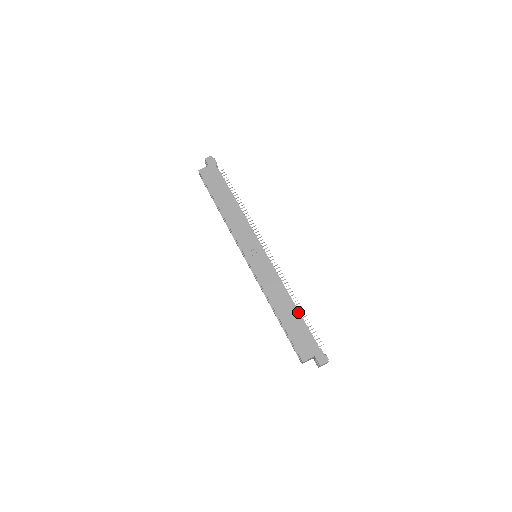
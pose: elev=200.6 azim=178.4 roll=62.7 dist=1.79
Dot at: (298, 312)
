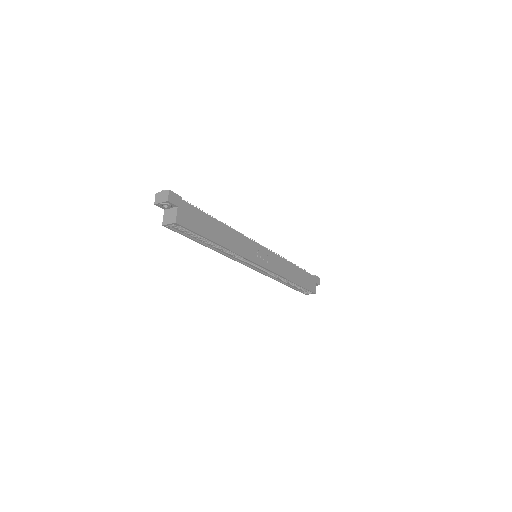
Dot at: occluded
